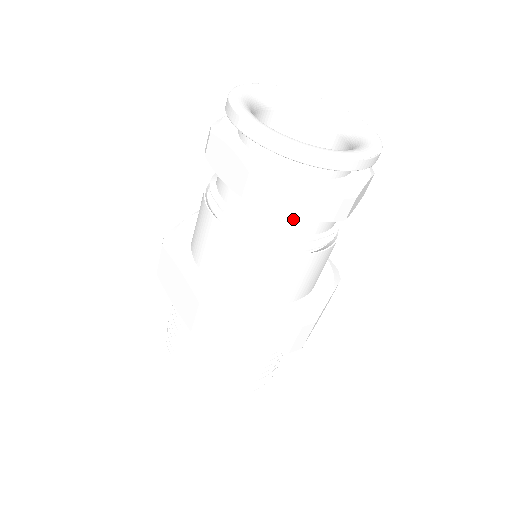
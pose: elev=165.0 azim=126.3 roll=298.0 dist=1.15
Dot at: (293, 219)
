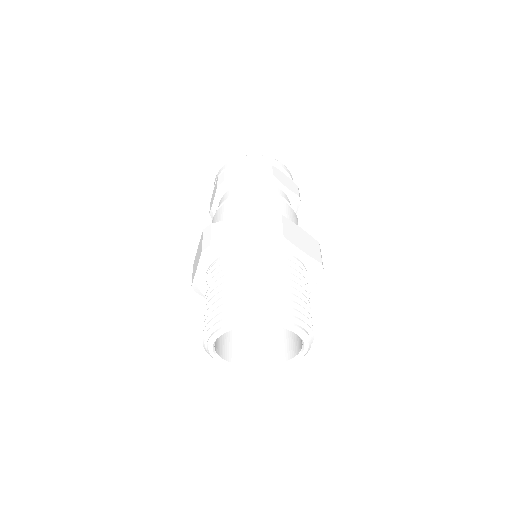
Dot at: (247, 186)
